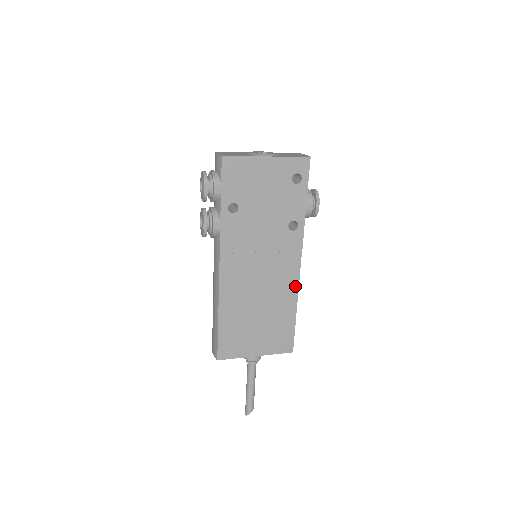
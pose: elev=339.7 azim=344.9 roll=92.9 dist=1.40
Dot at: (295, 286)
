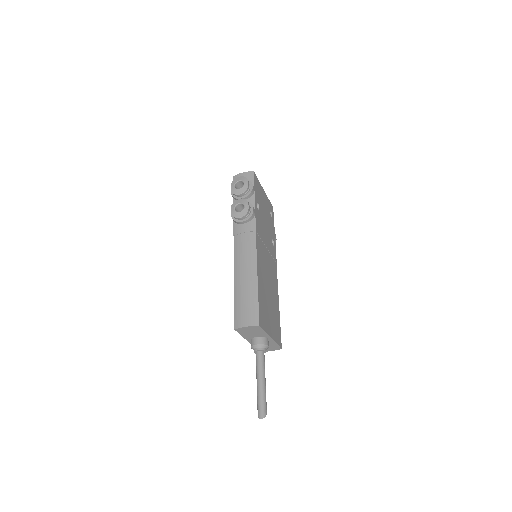
Dot at: (277, 288)
